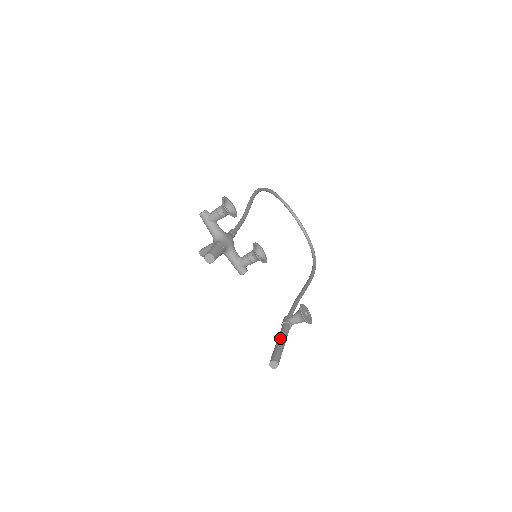
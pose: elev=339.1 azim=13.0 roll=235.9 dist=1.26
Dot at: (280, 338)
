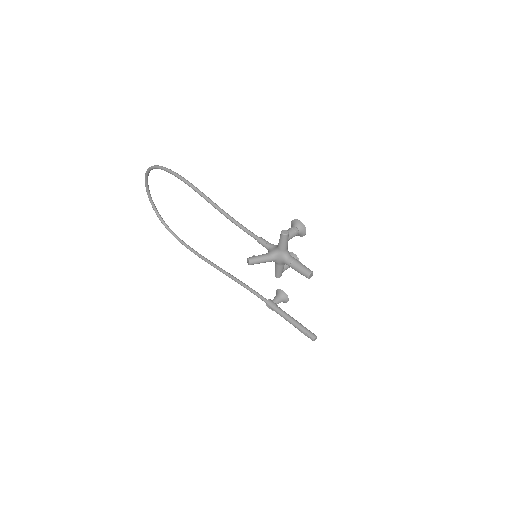
Dot at: (294, 319)
